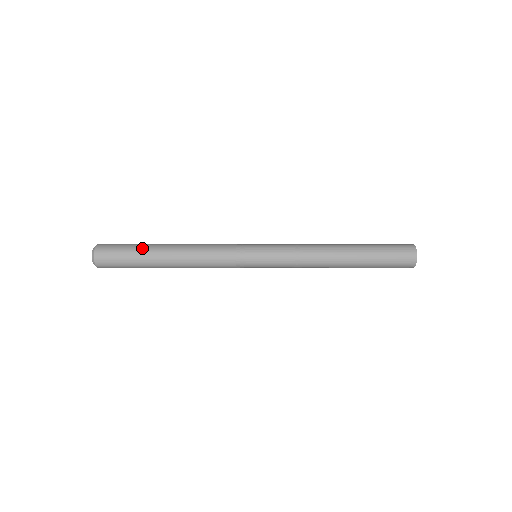
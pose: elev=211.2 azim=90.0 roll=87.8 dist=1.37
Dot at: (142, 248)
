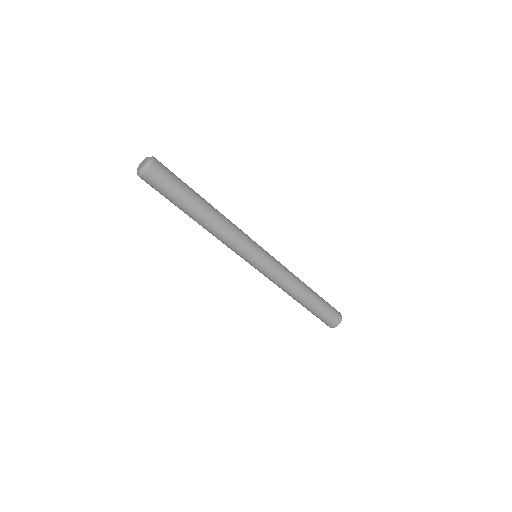
Dot at: occluded
